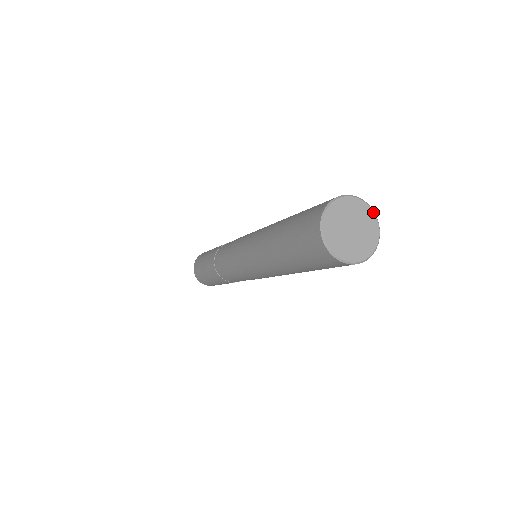
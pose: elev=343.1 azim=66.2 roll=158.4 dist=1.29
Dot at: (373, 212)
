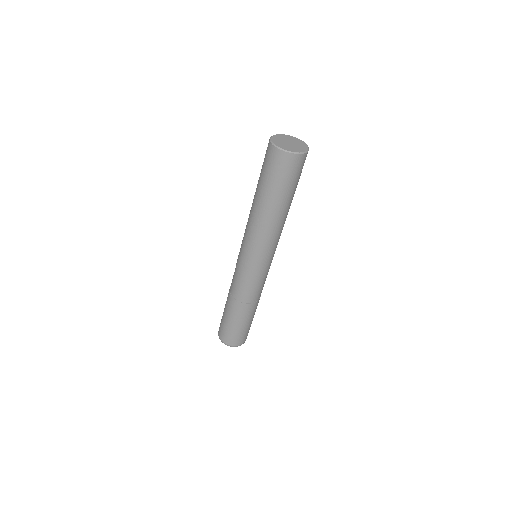
Dot at: (299, 139)
